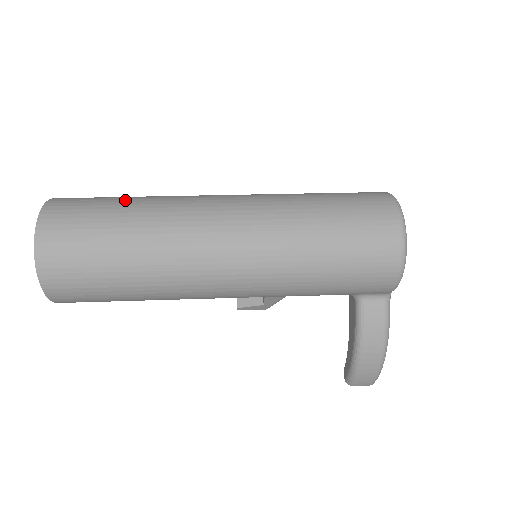
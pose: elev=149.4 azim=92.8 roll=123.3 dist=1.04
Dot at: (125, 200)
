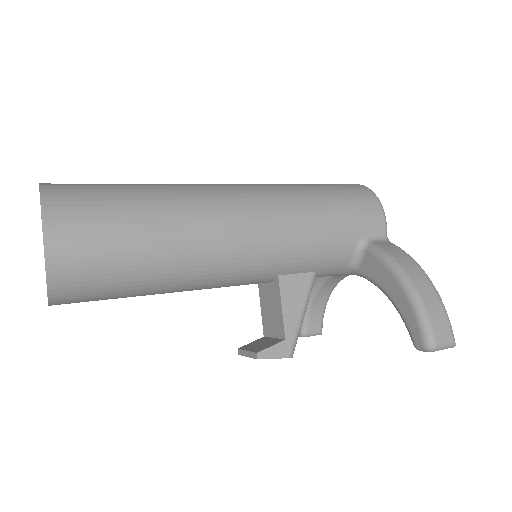
Dot at: occluded
